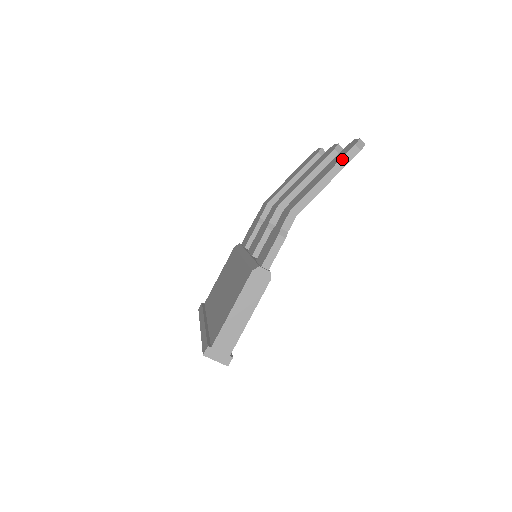
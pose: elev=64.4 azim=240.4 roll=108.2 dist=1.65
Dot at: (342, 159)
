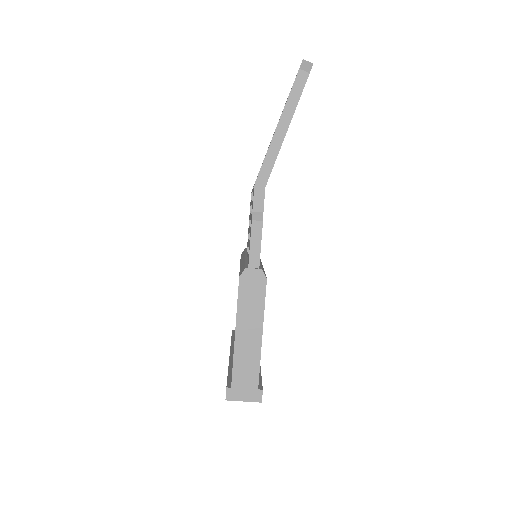
Dot at: (290, 94)
